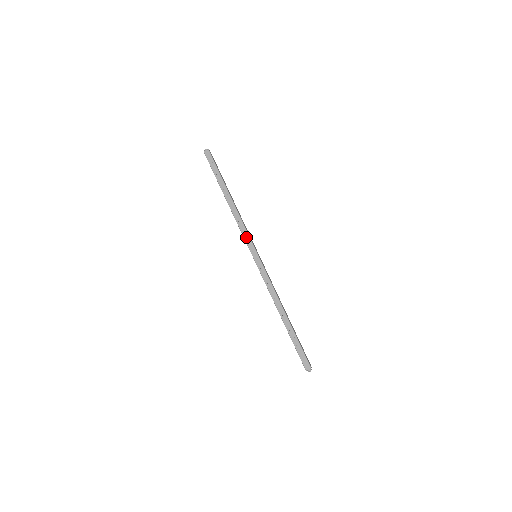
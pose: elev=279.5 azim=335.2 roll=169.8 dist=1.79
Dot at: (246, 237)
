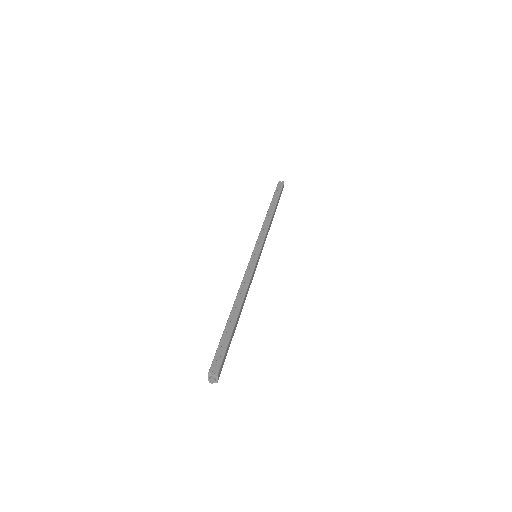
Dot at: (261, 237)
